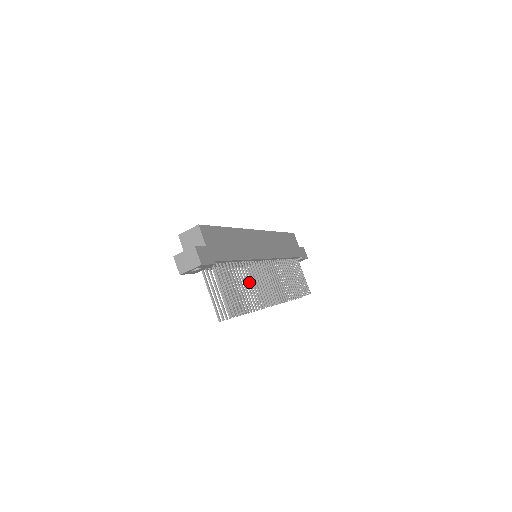
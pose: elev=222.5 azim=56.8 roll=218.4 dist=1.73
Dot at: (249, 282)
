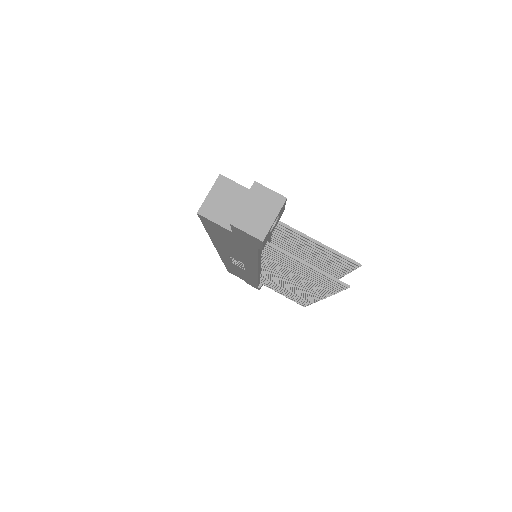
Dot at: (301, 257)
